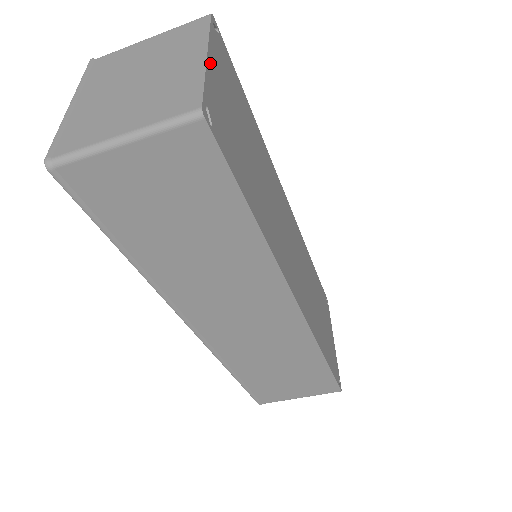
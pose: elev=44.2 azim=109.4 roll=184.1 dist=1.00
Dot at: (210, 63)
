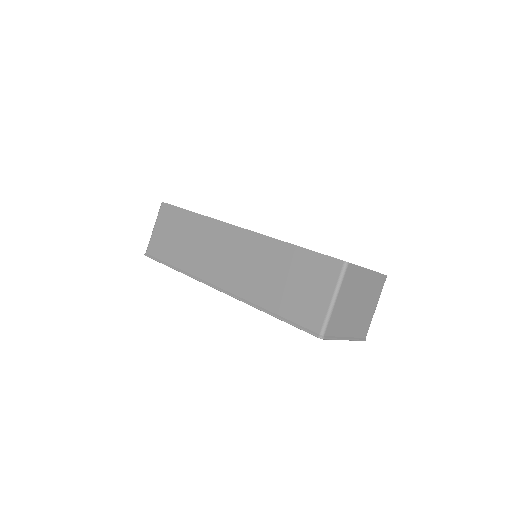
Dot at: occluded
